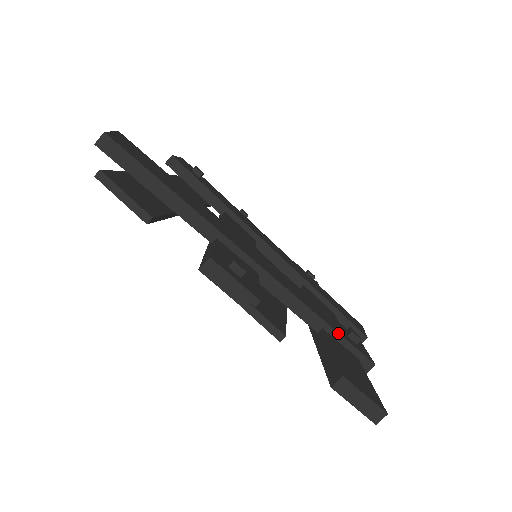
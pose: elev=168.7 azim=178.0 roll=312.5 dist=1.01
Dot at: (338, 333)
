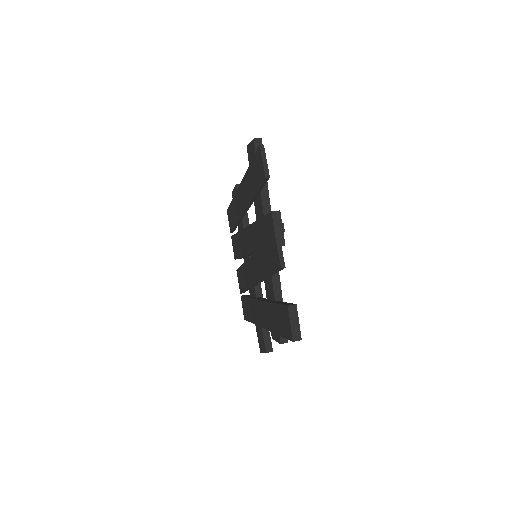
Dot at: occluded
